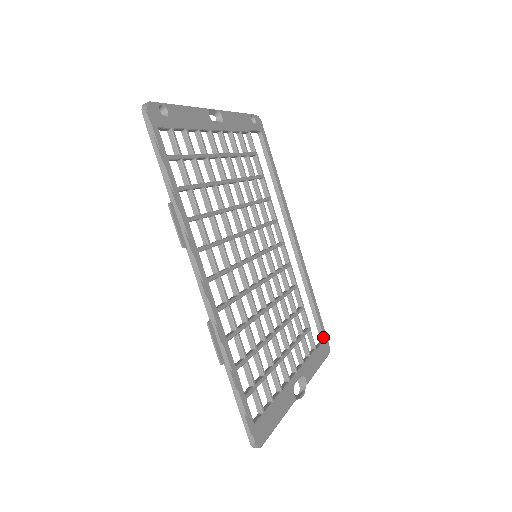
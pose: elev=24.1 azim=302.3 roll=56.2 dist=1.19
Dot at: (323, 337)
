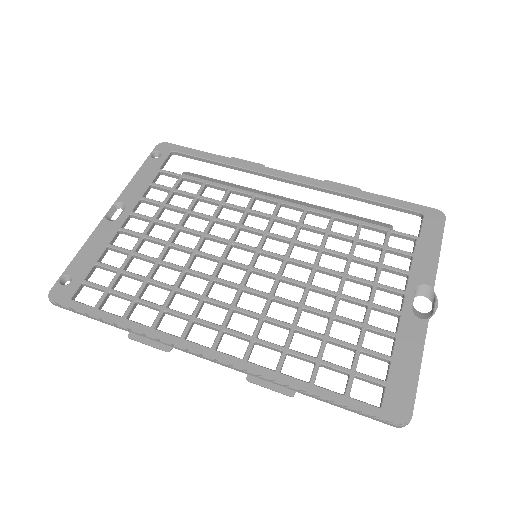
Dot at: (419, 213)
